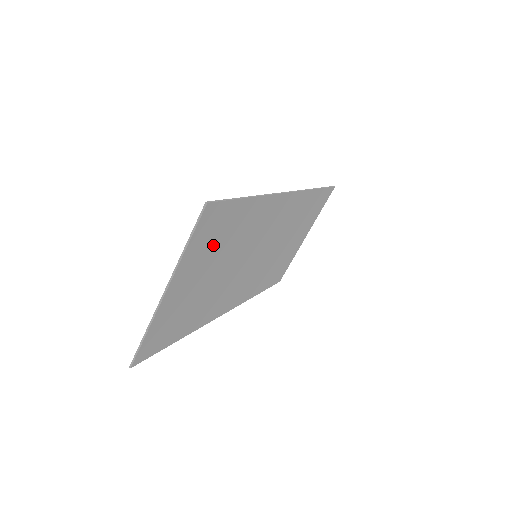
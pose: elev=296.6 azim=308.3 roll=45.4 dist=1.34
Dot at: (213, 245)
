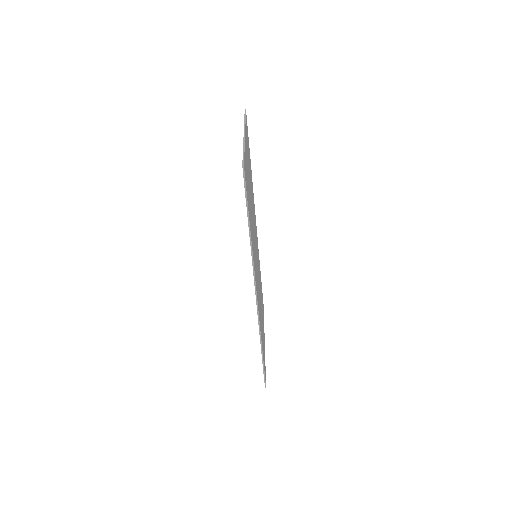
Dot at: (263, 342)
